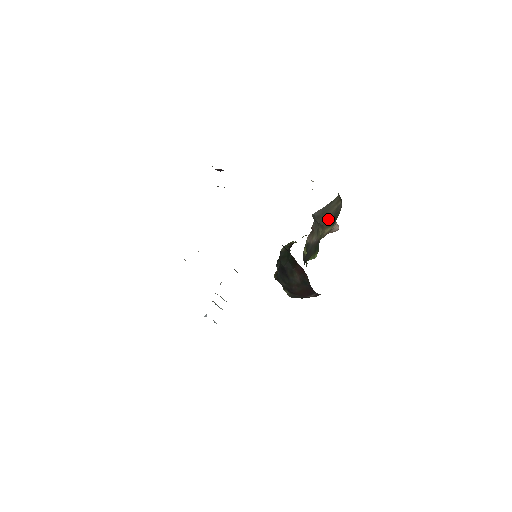
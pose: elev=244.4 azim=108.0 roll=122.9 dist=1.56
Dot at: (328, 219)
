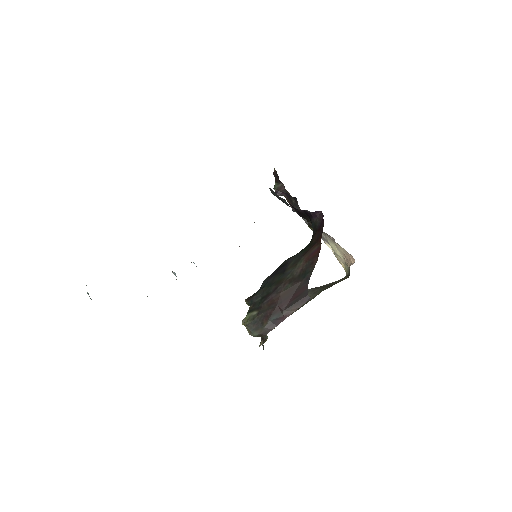
Dot at: (328, 287)
